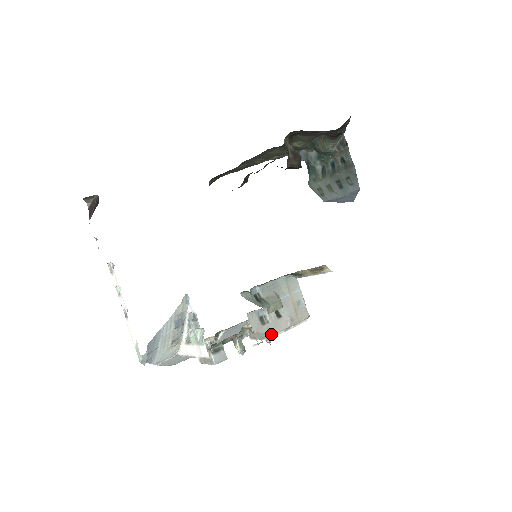
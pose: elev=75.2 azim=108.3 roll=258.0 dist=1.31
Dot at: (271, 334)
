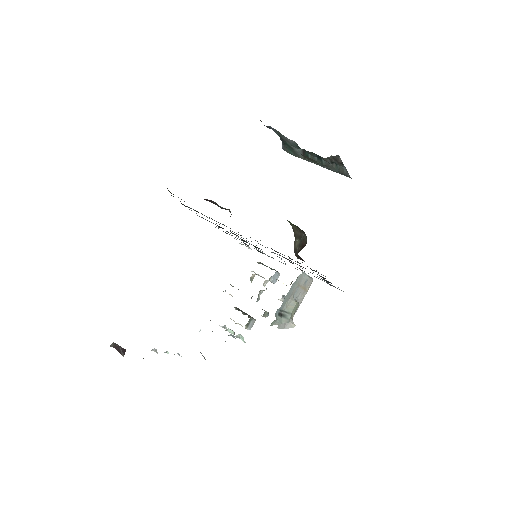
Dot at: occluded
